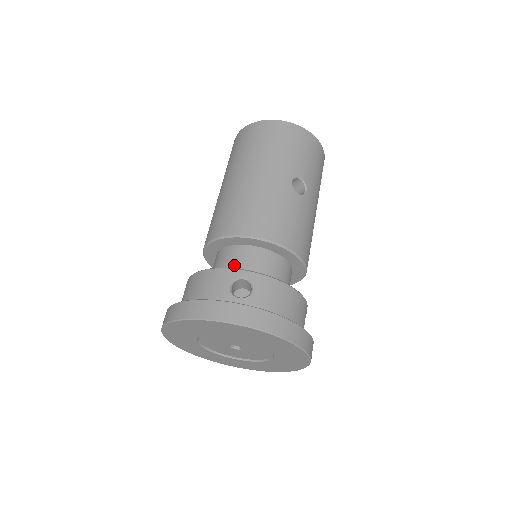
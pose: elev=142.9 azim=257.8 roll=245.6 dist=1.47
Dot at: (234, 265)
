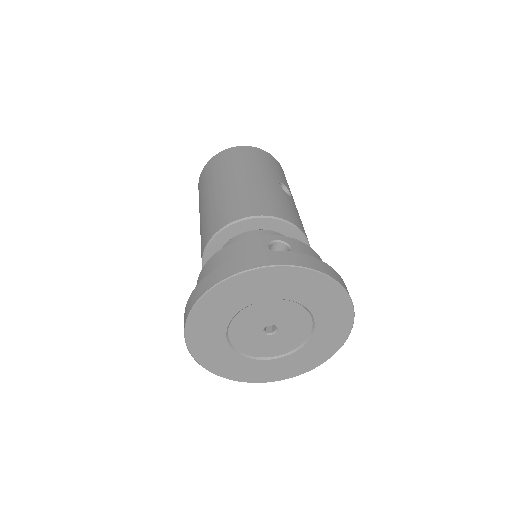
Dot at: occluded
